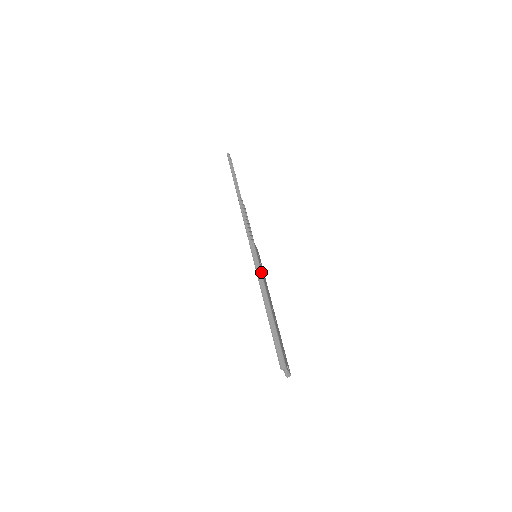
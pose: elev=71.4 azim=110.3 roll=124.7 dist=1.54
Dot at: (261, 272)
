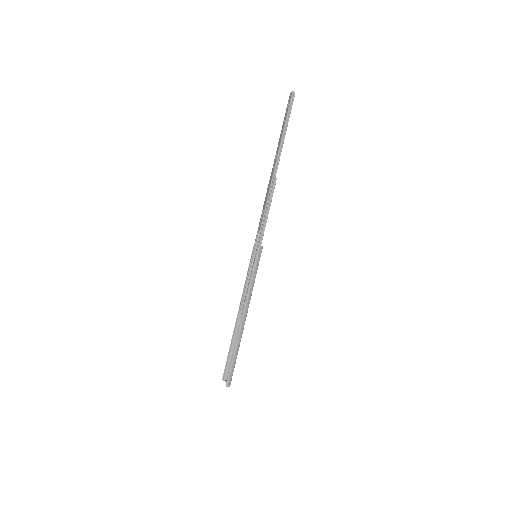
Dot at: occluded
